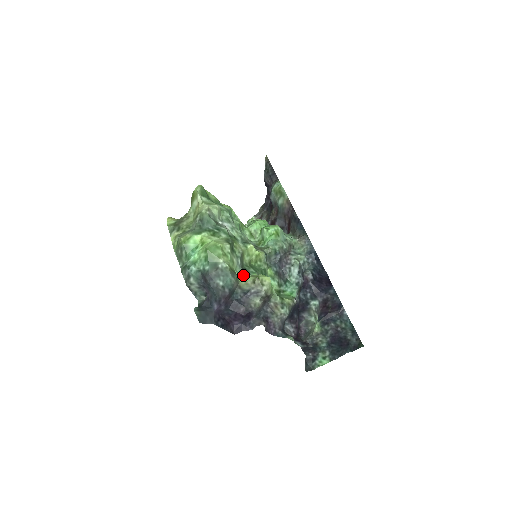
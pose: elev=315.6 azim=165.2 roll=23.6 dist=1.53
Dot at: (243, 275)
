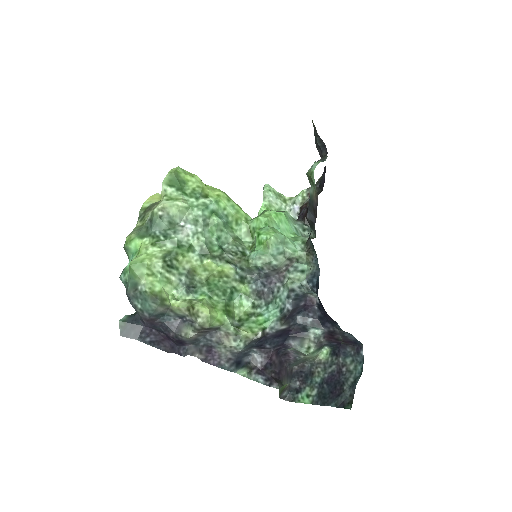
Dot at: (183, 296)
